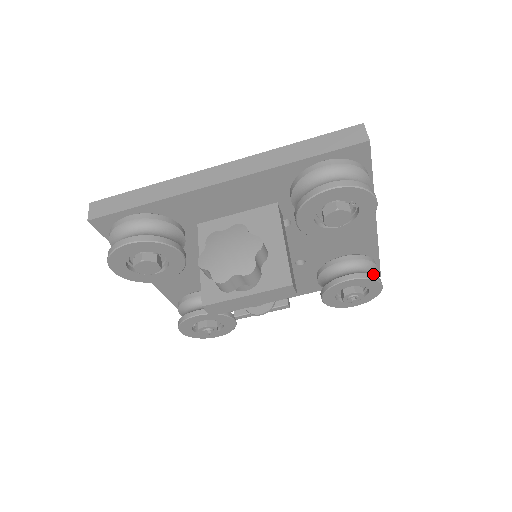
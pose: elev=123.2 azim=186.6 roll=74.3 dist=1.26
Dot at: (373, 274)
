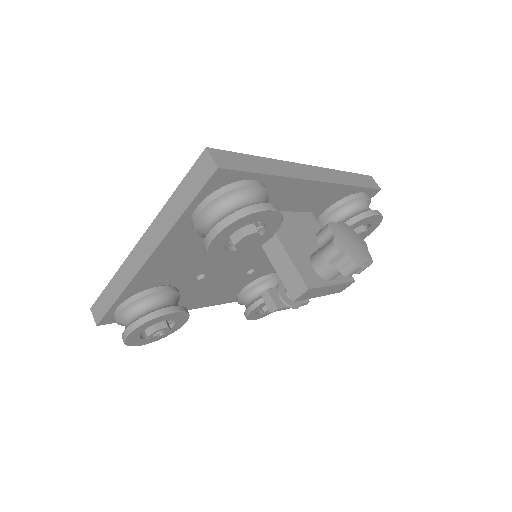
Dot at: occluded
